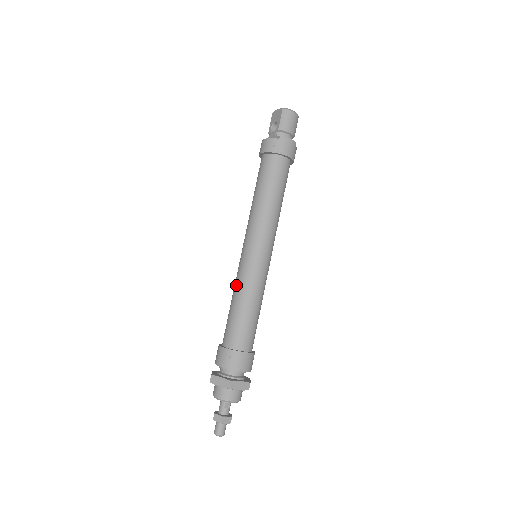
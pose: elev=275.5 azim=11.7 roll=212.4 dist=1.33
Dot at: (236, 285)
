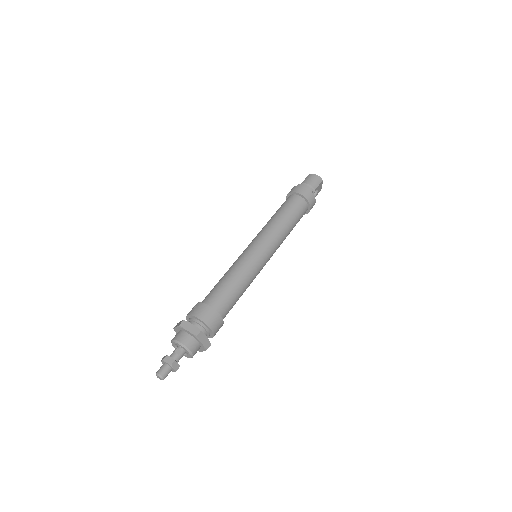
Dot at: occluded
